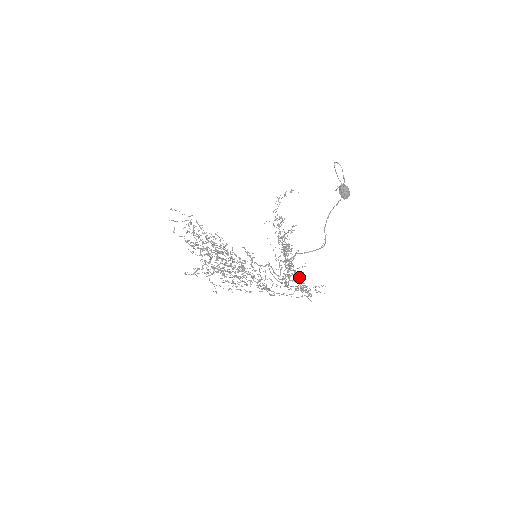
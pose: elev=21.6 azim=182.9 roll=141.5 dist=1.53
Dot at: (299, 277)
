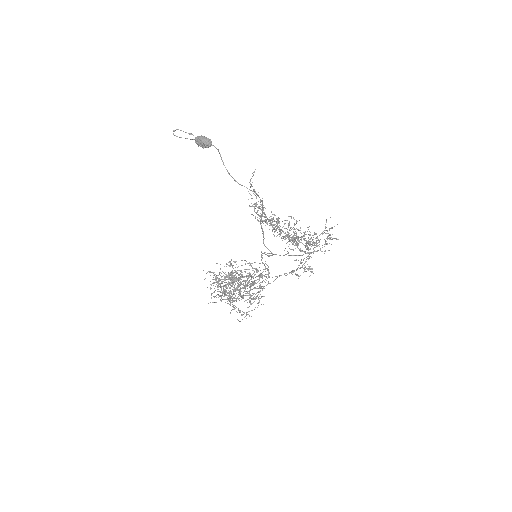
Dot at: (309, 234)
